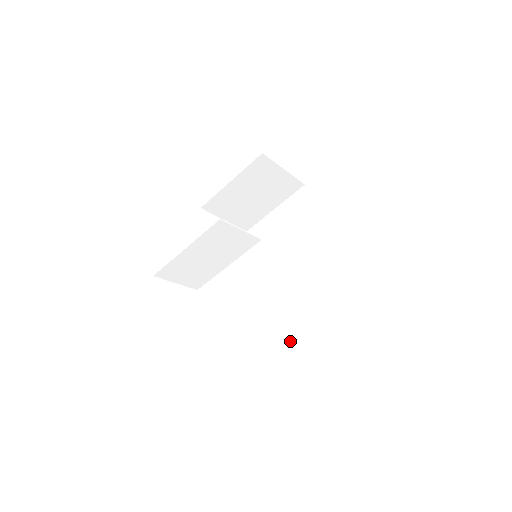
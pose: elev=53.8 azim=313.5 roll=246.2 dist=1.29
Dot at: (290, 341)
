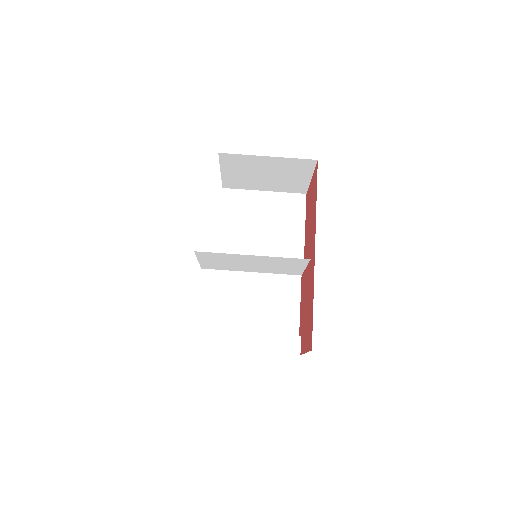
Dot at: occluded
